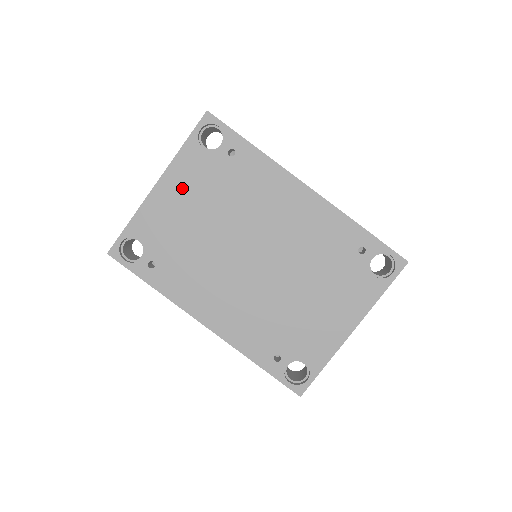
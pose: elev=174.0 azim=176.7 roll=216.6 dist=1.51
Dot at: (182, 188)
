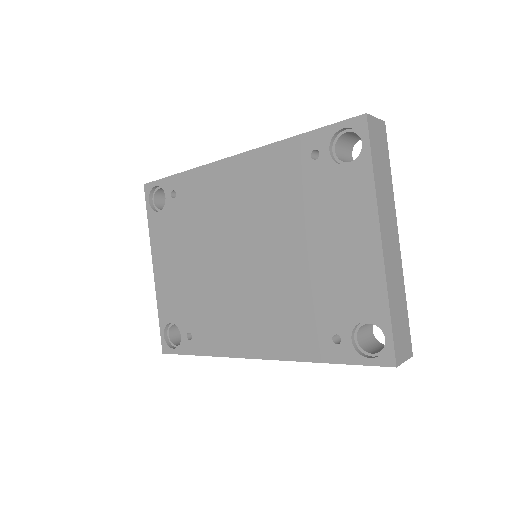
Dot at: (167, 255)
